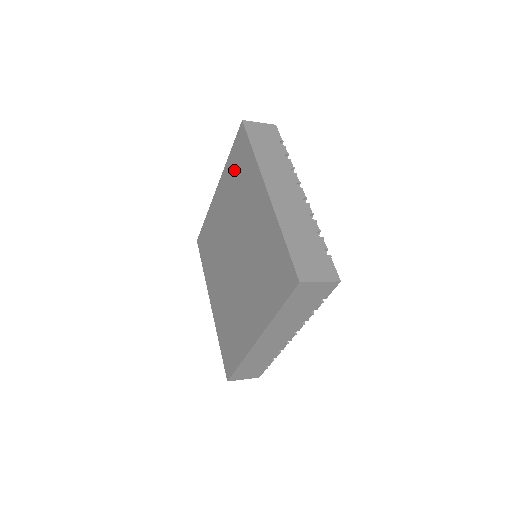
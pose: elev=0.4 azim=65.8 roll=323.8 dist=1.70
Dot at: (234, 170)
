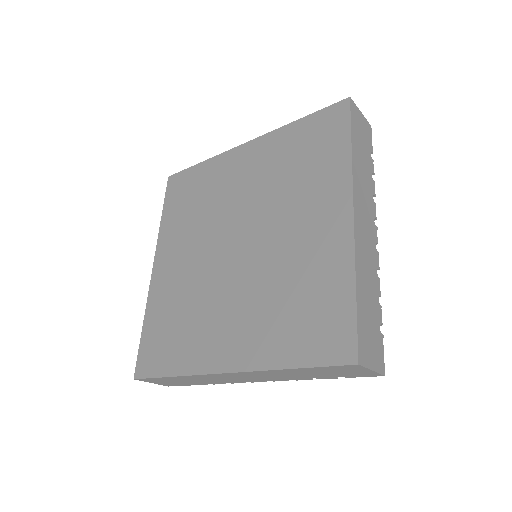
Dot at: (297, 144)
